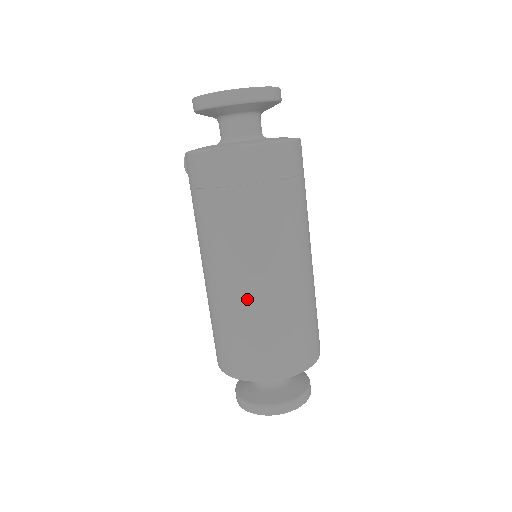
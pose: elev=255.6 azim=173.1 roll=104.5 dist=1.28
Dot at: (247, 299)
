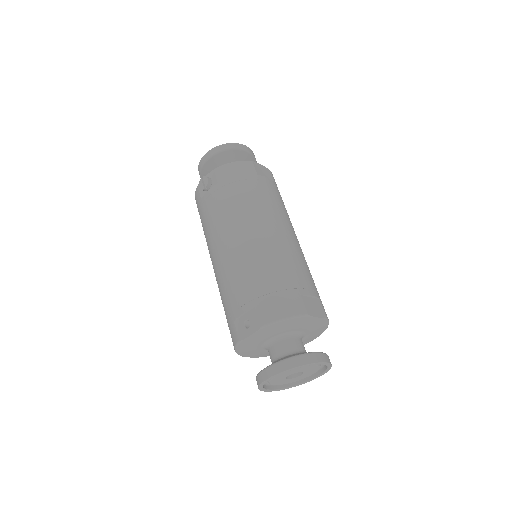
Dot at: (296, 250)
